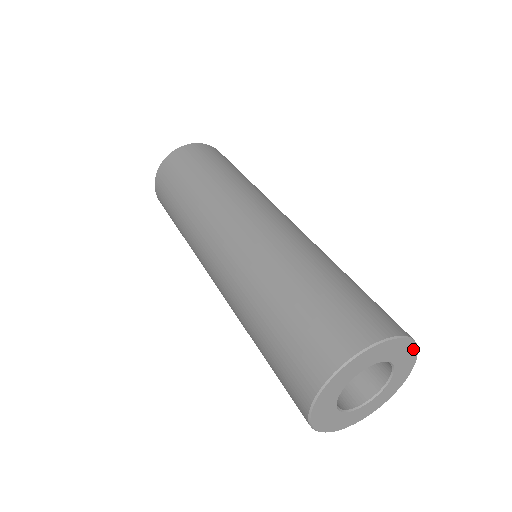
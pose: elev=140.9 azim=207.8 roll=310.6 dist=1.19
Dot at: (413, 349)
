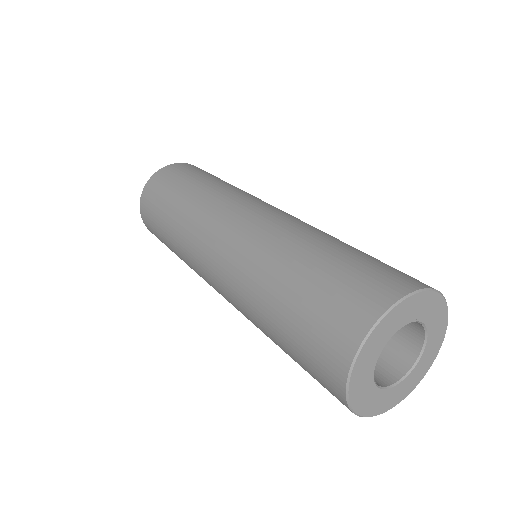
Dot at: (437, 298)
